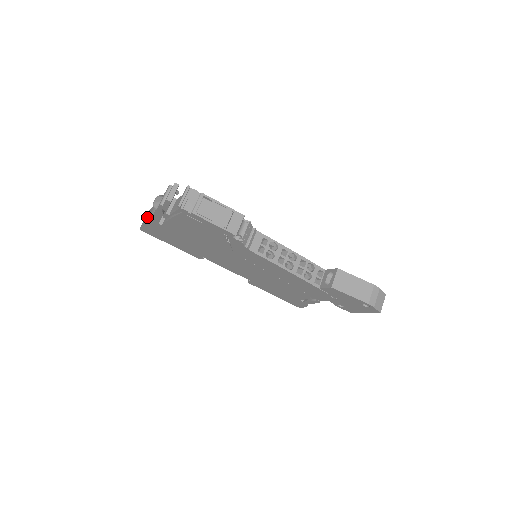
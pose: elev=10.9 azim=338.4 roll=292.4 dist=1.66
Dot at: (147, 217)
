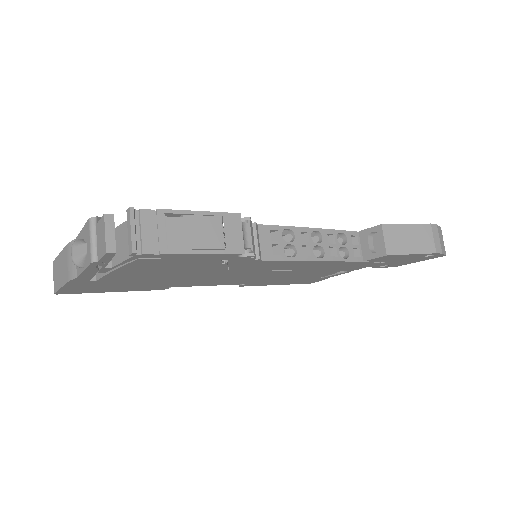
Dot at: (62, 276)
